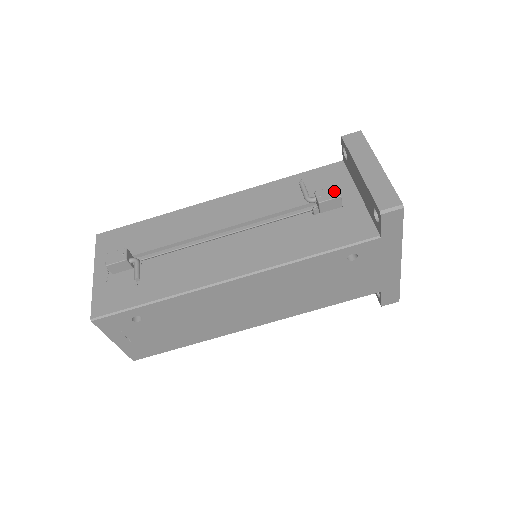
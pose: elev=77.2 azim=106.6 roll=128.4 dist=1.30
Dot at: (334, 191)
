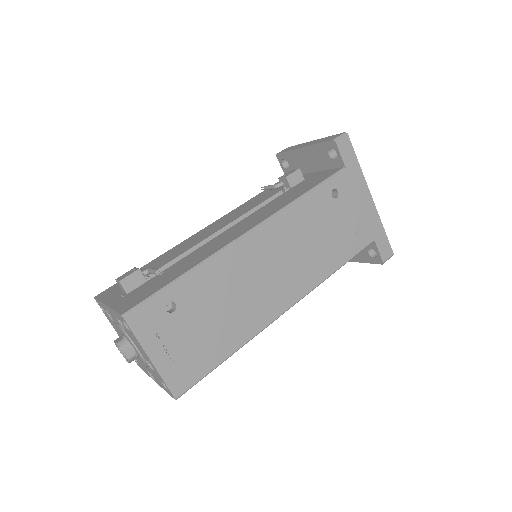
Dot at: (293, 170)
